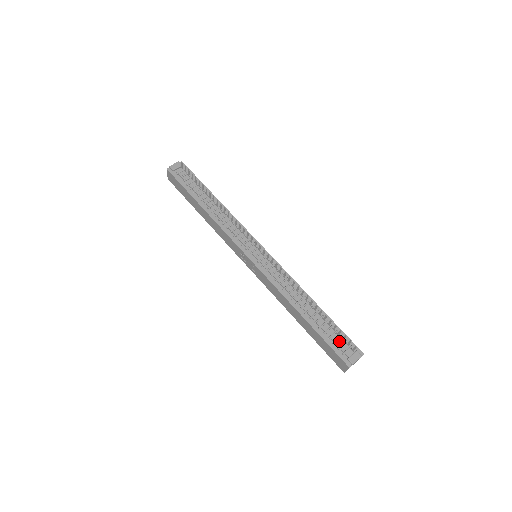
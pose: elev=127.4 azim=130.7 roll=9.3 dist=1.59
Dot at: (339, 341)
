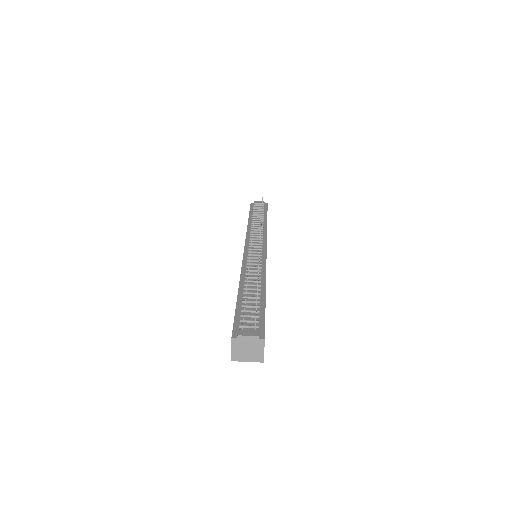
Dot at: (250, 318)
